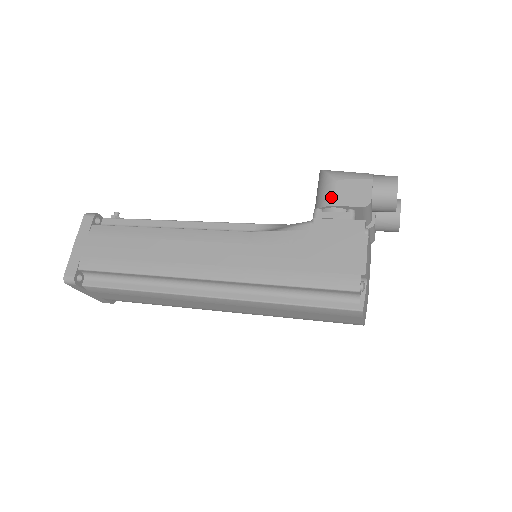
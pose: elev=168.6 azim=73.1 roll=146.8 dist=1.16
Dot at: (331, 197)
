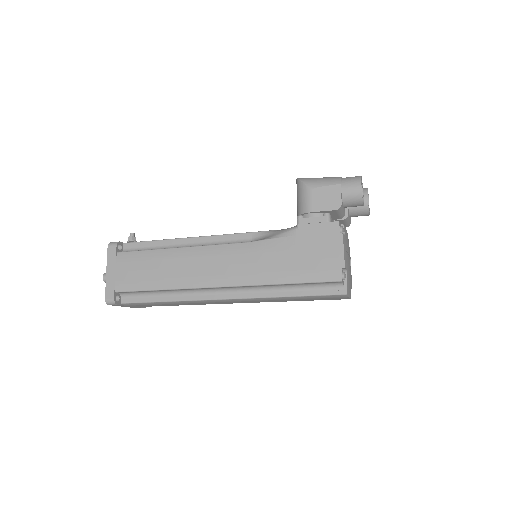
Dot at: (309, 205)
